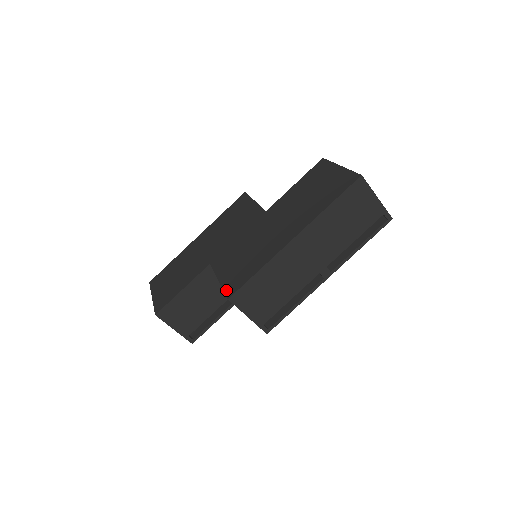
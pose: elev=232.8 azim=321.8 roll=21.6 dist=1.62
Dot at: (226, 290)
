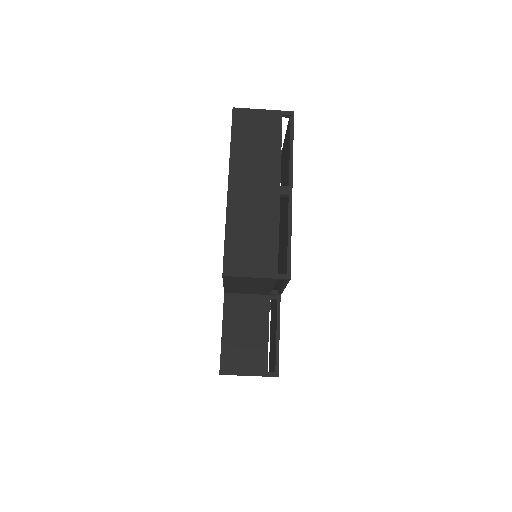
Dot at: occluded
